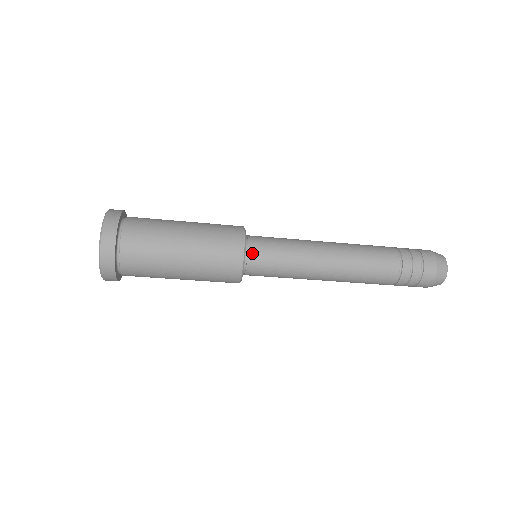
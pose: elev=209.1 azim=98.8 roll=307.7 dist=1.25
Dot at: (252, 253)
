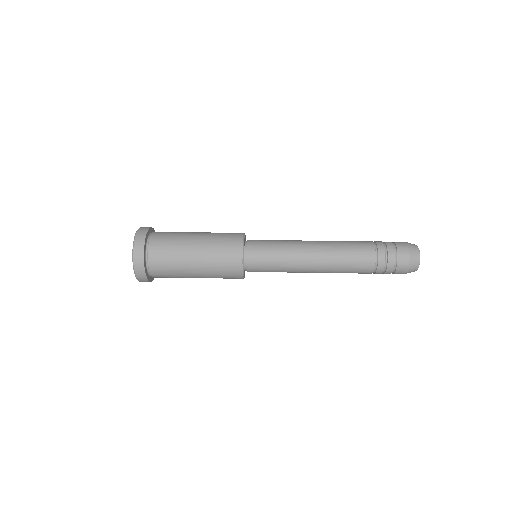
Dot at: (250, 265)
